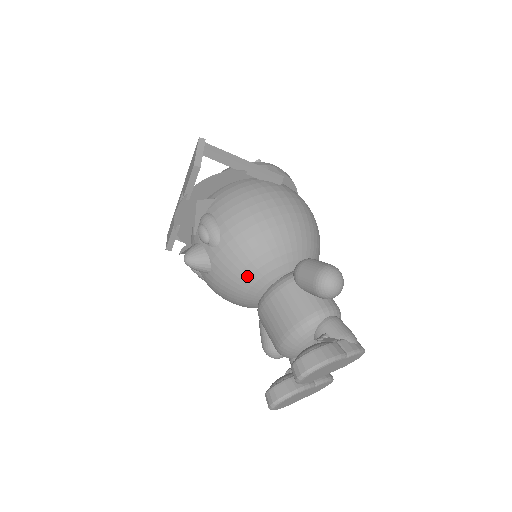
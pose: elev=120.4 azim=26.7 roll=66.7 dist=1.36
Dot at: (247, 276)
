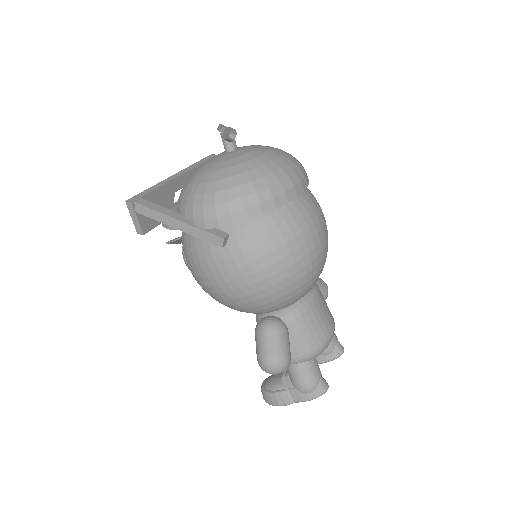
Dot at: occluded
